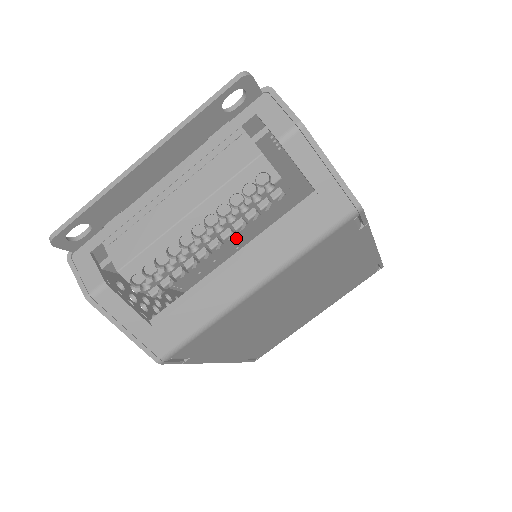
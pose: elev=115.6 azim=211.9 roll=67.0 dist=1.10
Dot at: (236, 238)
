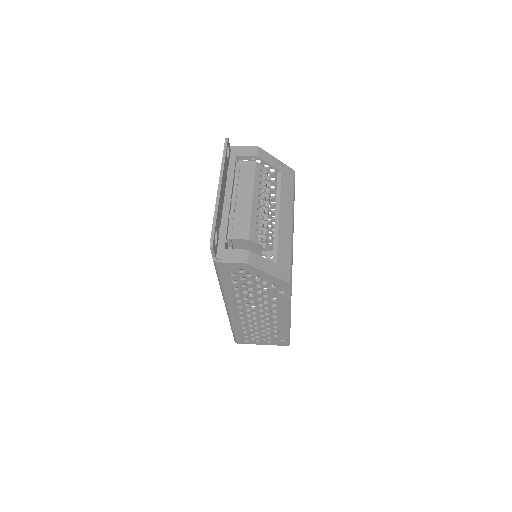
Dot at: occluded
